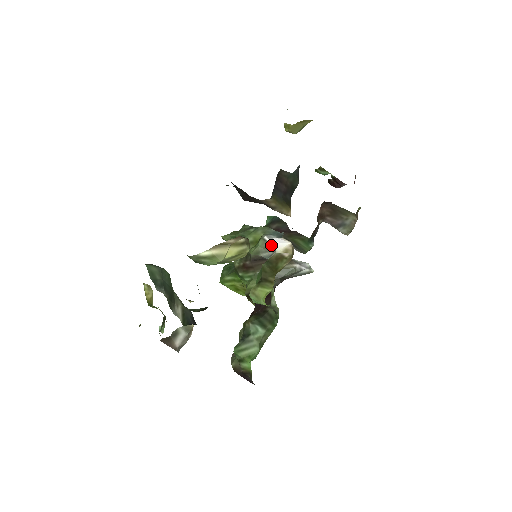
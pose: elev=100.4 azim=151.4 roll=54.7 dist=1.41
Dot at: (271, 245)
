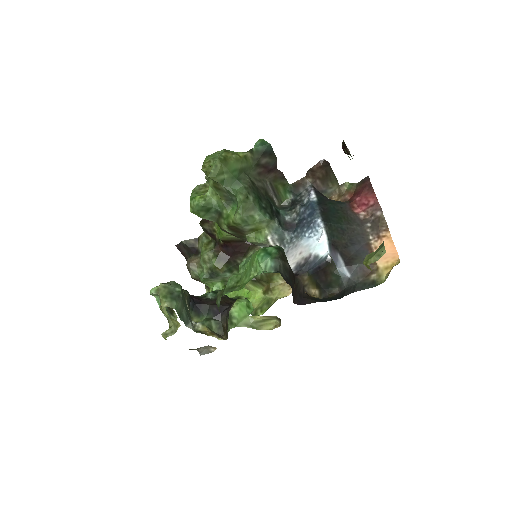
Dot at: (271, 245)
